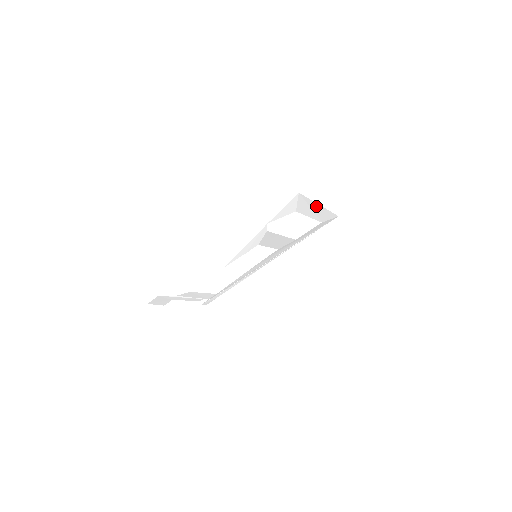
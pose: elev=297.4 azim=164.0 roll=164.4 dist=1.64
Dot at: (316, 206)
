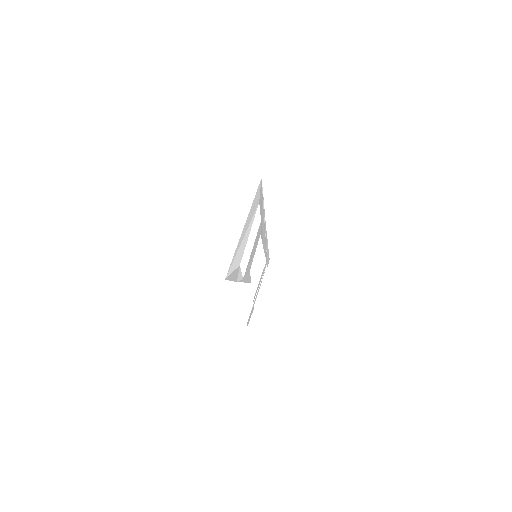
Dot at: (242, 233)
